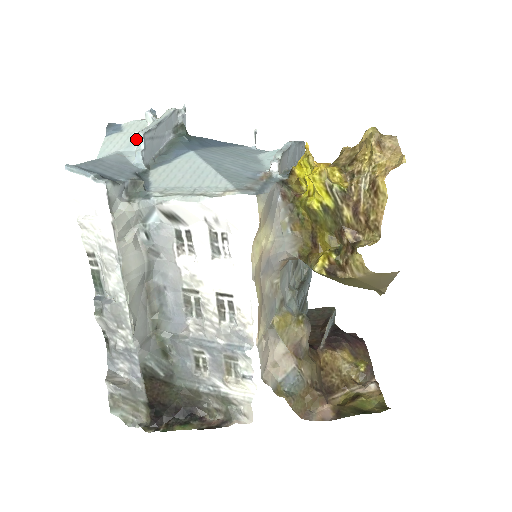
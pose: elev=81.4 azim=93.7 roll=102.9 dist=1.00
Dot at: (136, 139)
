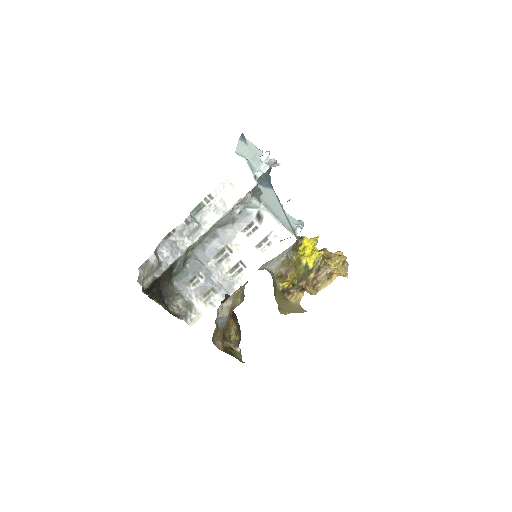
Dot at: (264, 166)
